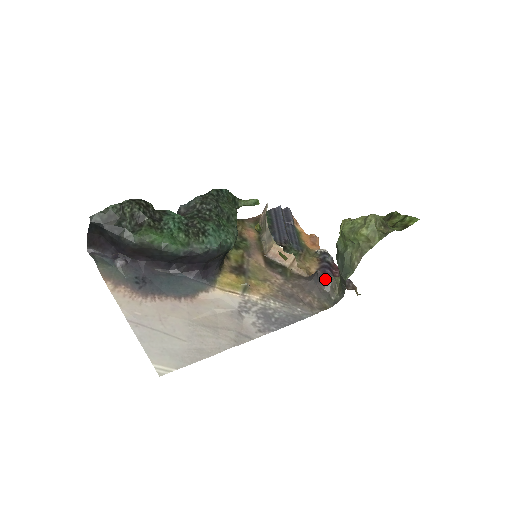
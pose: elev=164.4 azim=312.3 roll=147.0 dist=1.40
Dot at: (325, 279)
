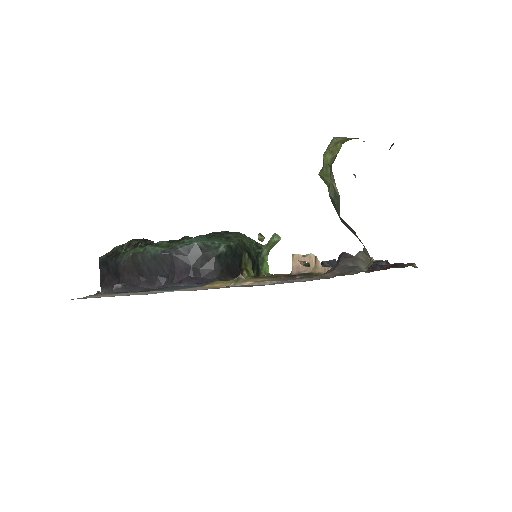
Dot at: (351, 257)
